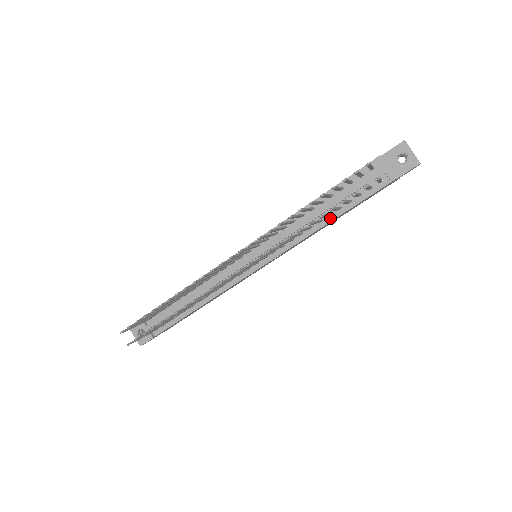
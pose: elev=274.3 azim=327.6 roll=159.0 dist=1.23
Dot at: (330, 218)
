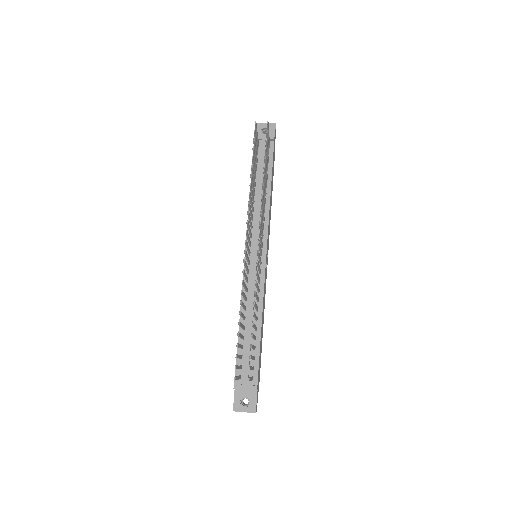
Dot at: (268, 187)
